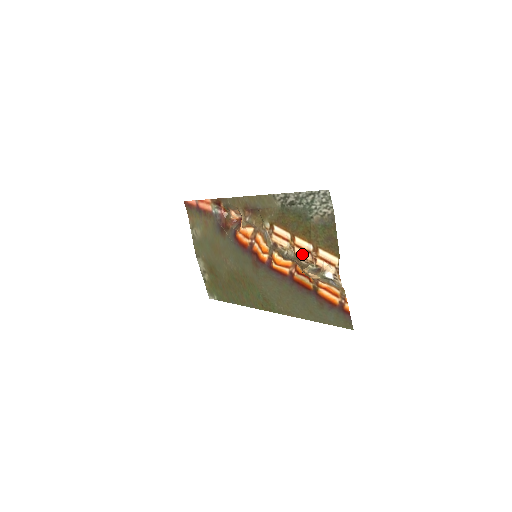
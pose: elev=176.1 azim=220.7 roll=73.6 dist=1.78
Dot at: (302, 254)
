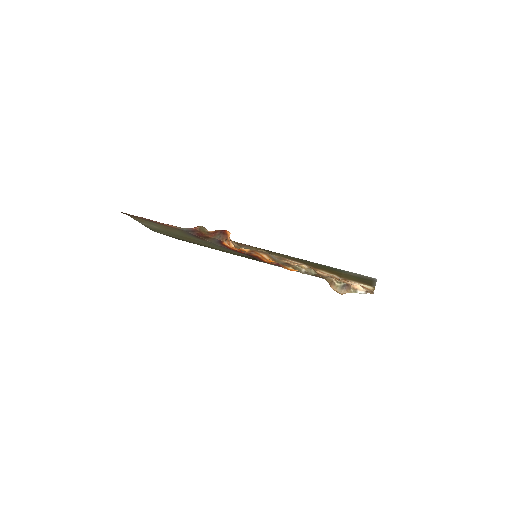
Dot at: (326, 275)
